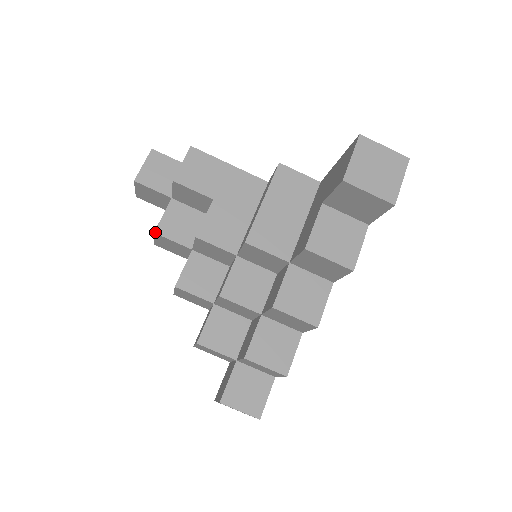
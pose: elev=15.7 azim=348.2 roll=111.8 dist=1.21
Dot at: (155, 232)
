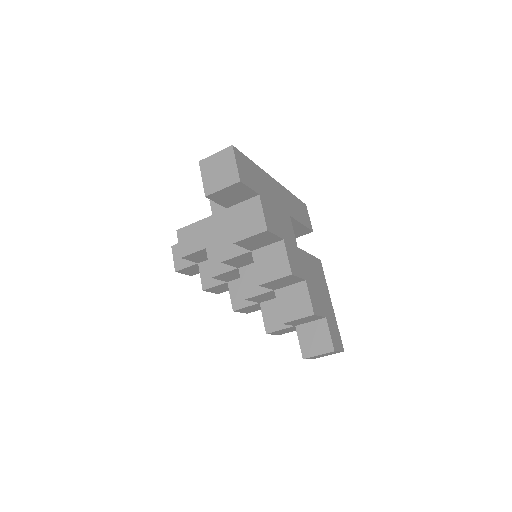
Dot at: (203, 290)
